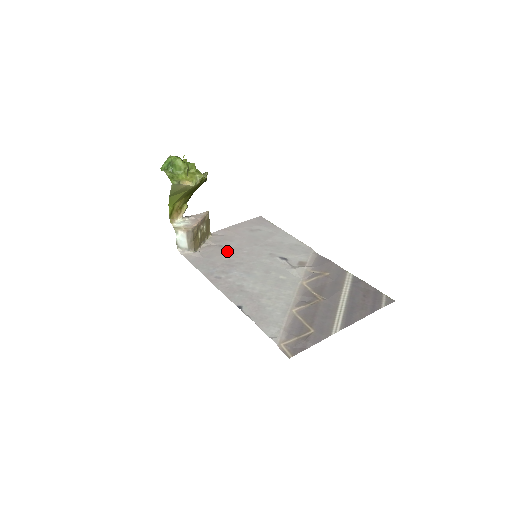
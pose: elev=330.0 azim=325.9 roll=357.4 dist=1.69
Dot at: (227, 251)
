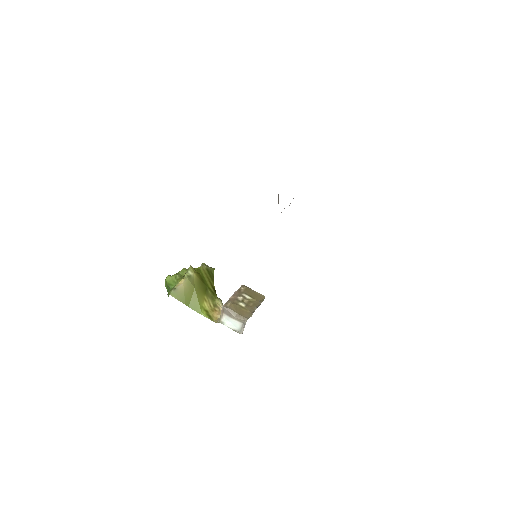
Dot at: occluded
